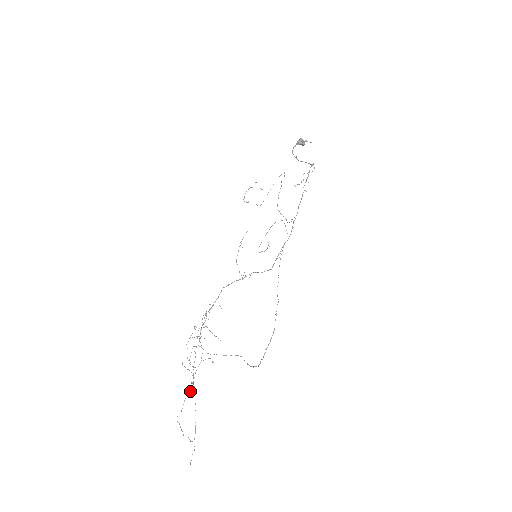
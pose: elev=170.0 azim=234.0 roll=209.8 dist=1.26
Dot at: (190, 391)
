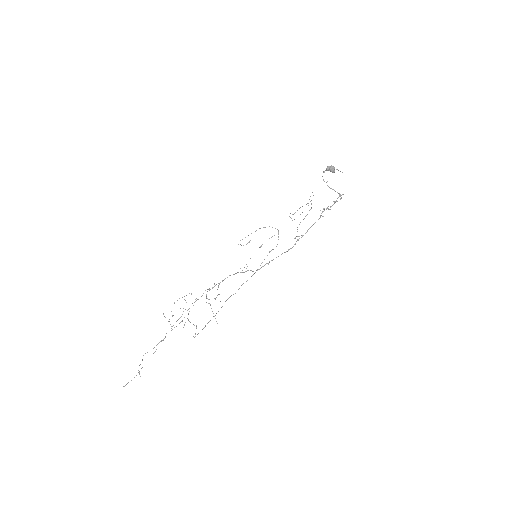
Dot at: (162, 340)
